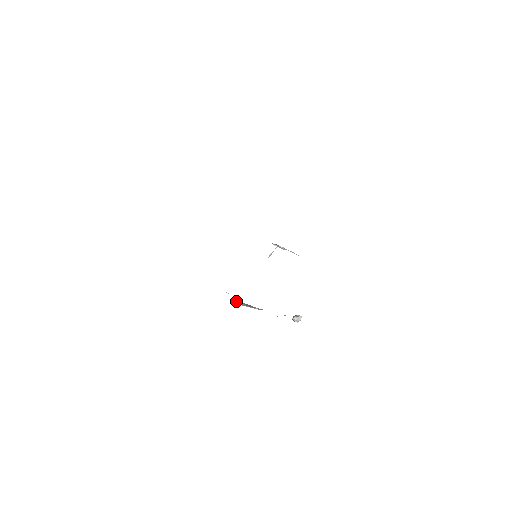
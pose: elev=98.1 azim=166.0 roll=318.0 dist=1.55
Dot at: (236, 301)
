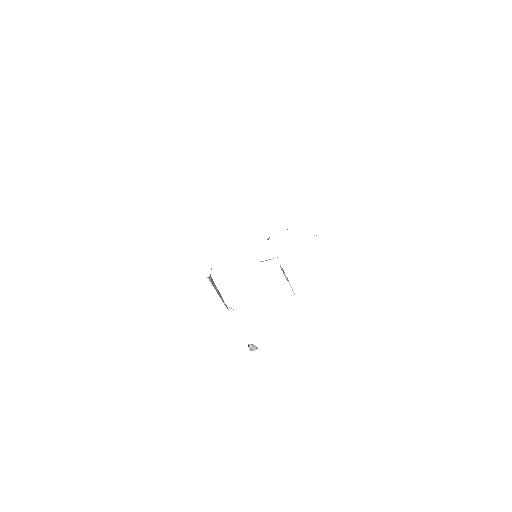
Dot at: (212, 280)
